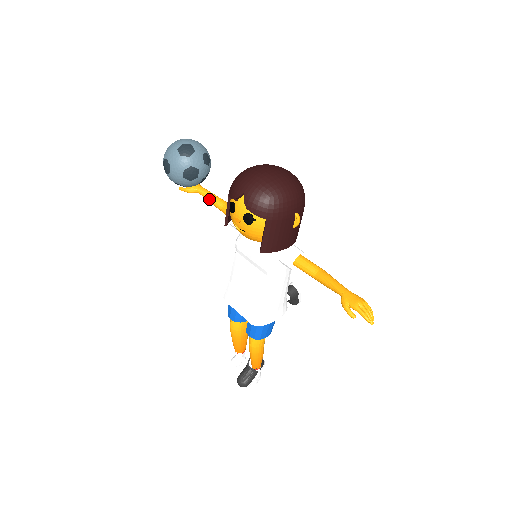
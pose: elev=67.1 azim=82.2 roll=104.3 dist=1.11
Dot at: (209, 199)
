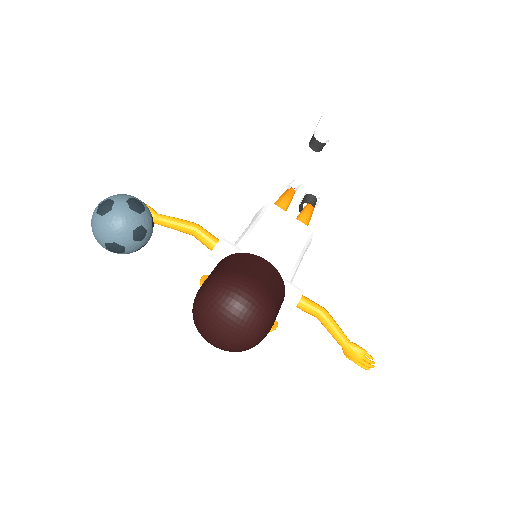
Dot at: (174, 229)
